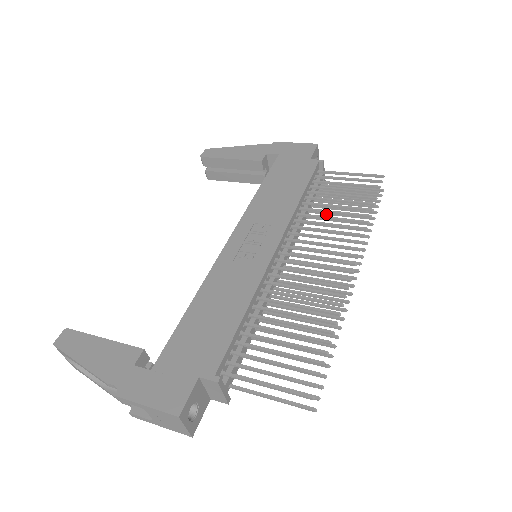
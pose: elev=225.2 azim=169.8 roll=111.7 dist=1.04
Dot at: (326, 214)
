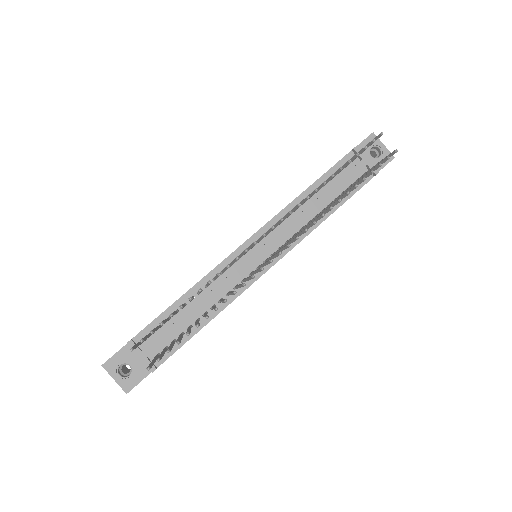
Dot at: occluded
